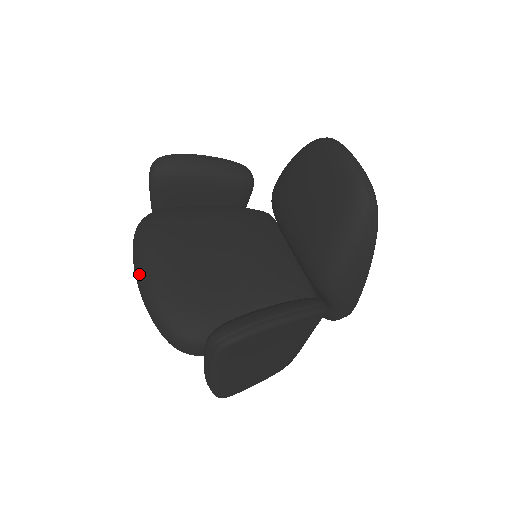
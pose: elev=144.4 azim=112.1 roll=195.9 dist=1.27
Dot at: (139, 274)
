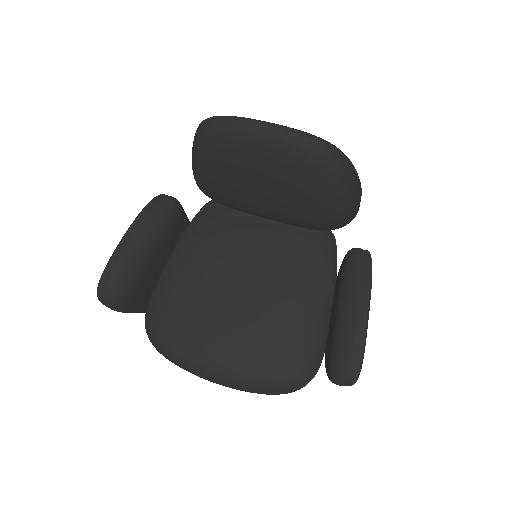
Dot at: (213, 382)
